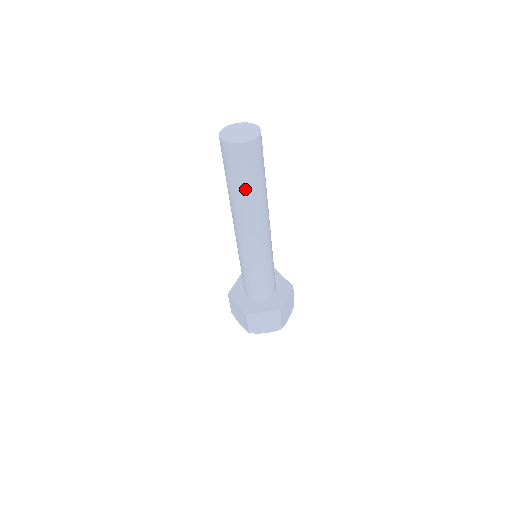
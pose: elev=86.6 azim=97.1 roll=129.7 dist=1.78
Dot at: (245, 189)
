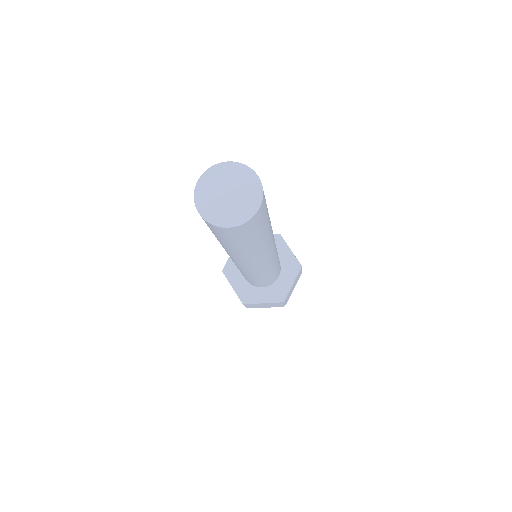
Dot at: (264, 235)
